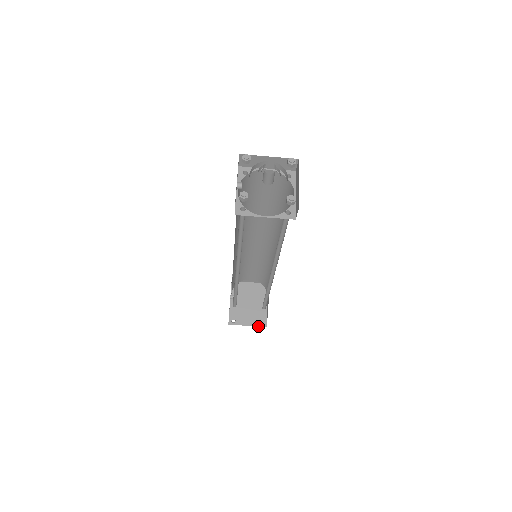
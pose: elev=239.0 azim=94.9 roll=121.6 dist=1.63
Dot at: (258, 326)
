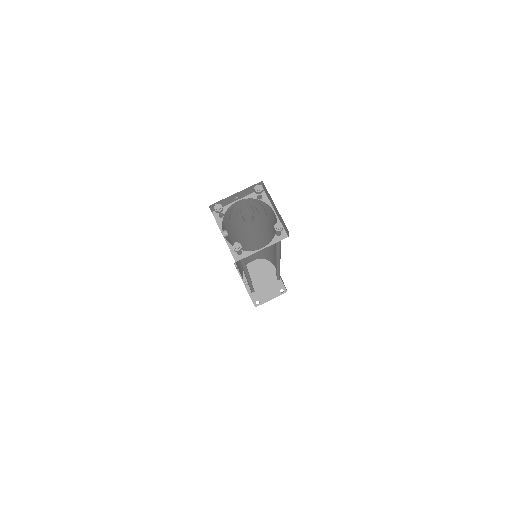
Dot at: occluded
